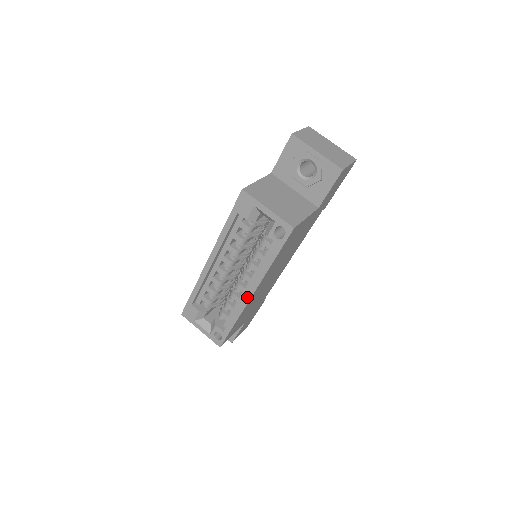
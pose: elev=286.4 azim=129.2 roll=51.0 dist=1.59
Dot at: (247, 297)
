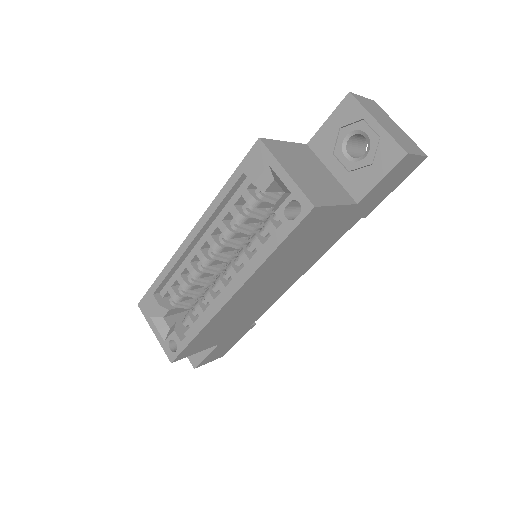
Dot at: (224, 299)
